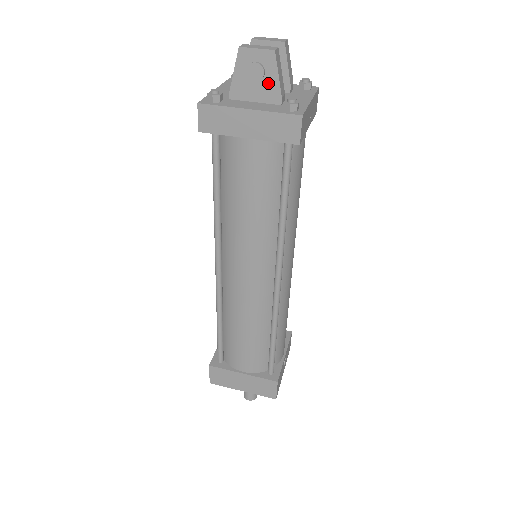
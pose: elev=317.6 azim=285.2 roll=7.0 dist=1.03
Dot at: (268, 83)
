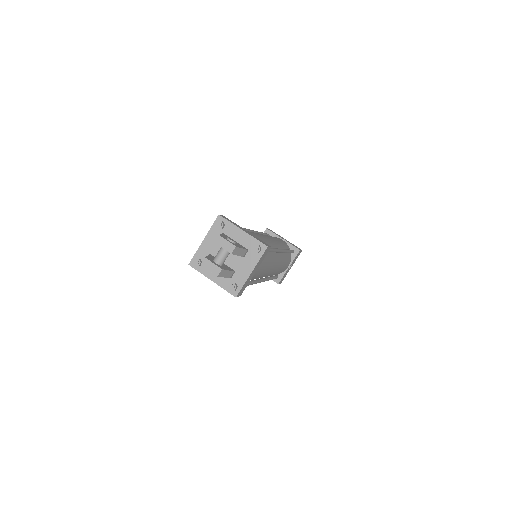
Dot at: occluded
